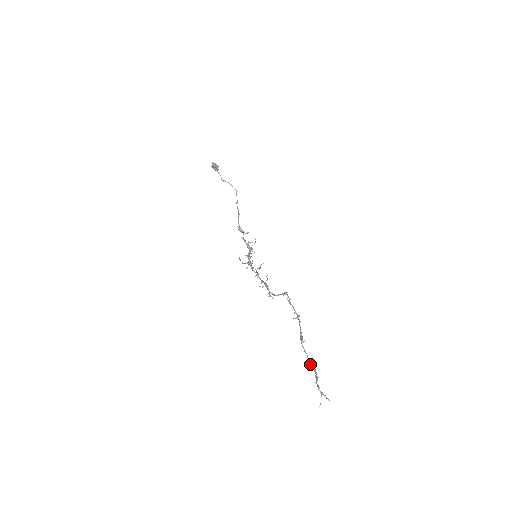
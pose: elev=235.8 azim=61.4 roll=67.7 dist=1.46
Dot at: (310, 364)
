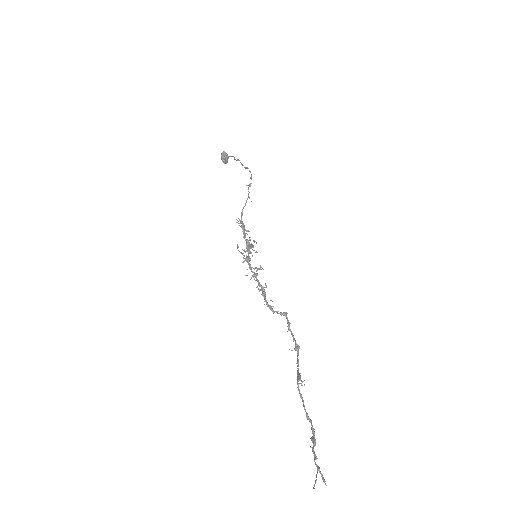
Dot at: (307, 417)
